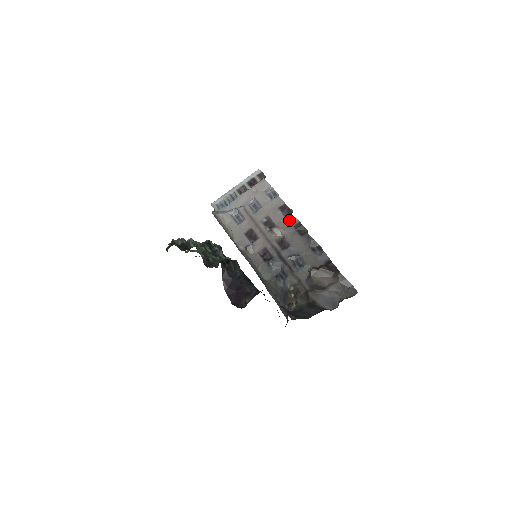
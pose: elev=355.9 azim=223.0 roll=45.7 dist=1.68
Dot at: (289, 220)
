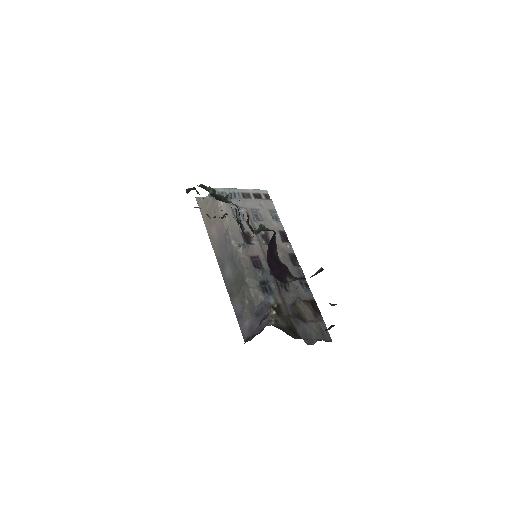
Dot at: (286, 246)
